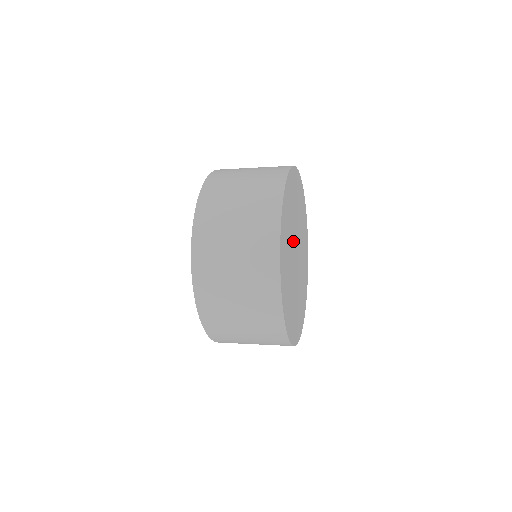
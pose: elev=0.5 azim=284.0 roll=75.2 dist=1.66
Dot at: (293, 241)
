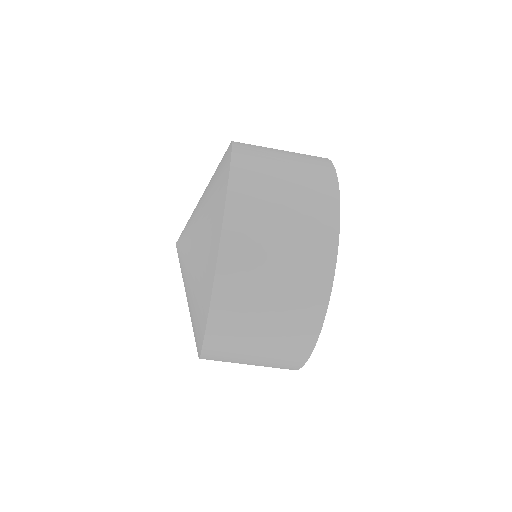
Dot at: occluded
